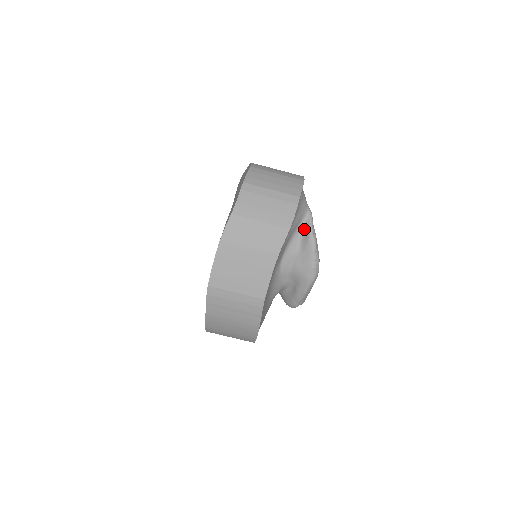
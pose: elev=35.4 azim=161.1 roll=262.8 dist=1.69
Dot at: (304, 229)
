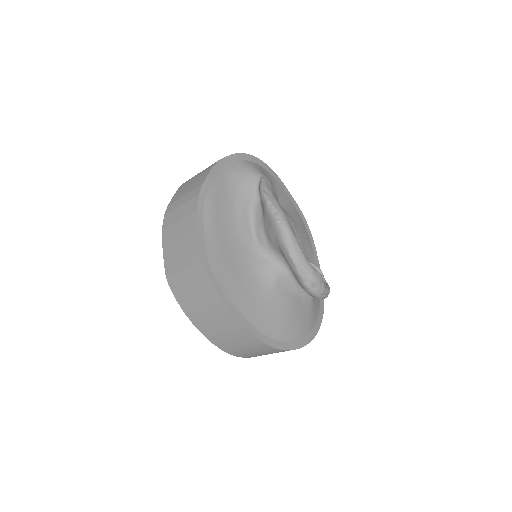
Dot at: occluded
